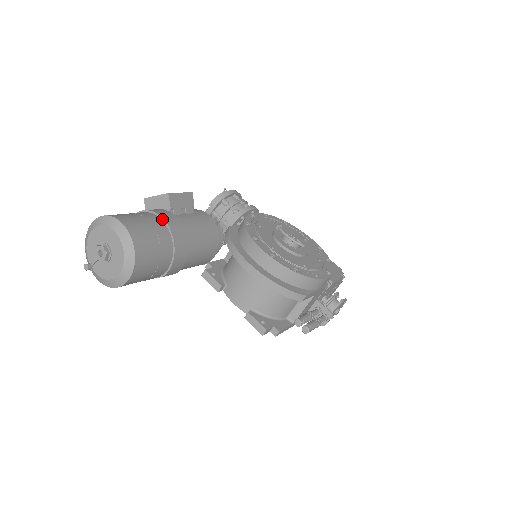
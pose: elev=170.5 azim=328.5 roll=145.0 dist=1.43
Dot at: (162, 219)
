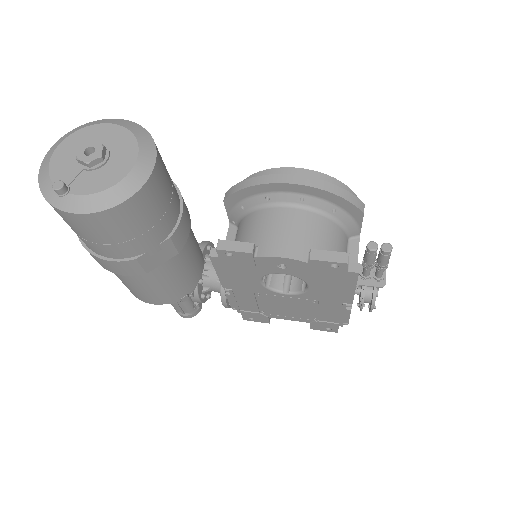
Dot at: occluded
